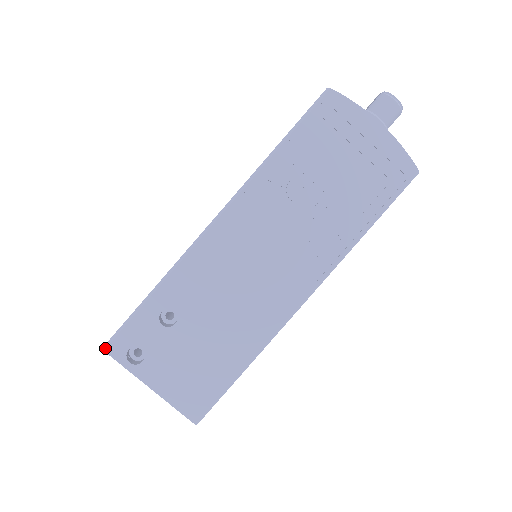
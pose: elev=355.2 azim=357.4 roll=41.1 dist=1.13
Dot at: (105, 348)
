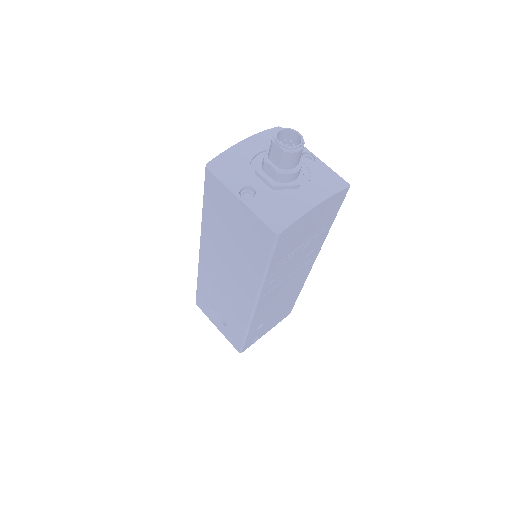
Dot at: occluded
